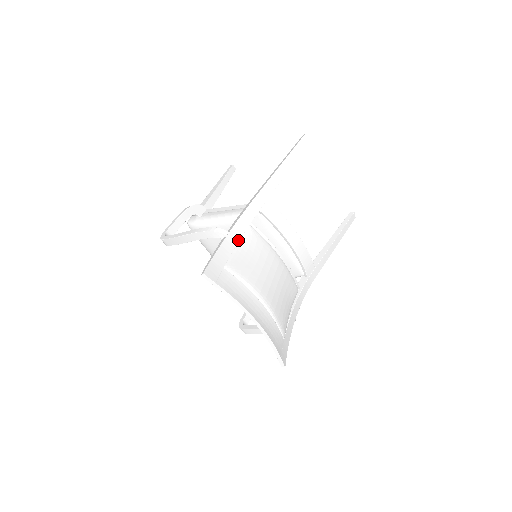
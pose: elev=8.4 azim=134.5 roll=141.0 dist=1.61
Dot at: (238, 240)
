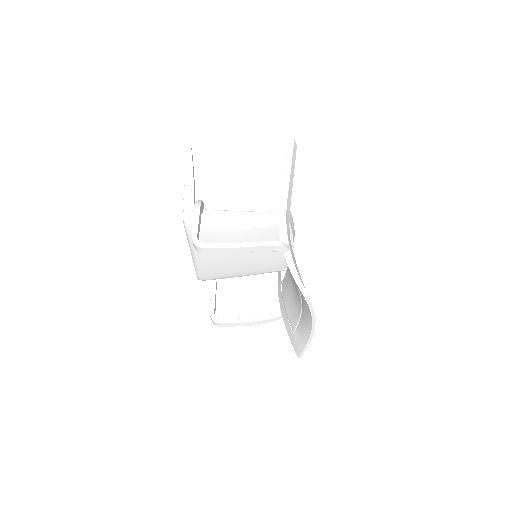
Dot at: (292, 253)
